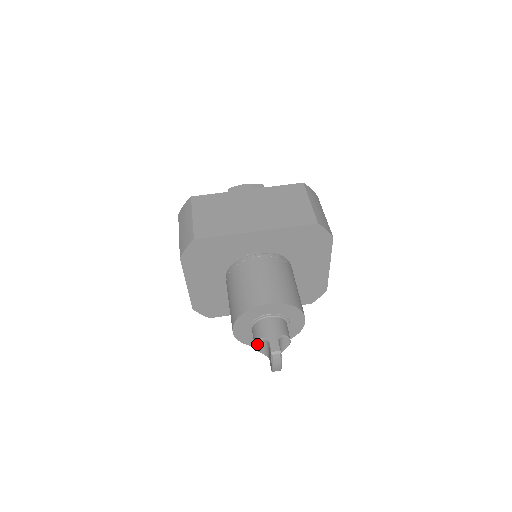
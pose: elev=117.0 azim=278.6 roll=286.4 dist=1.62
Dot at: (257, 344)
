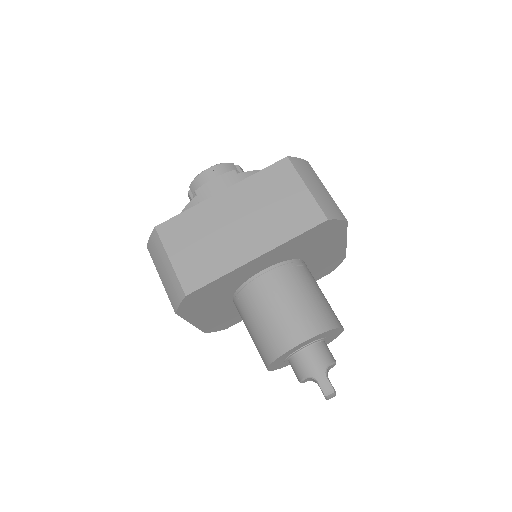
Dot at: (302, 381)
